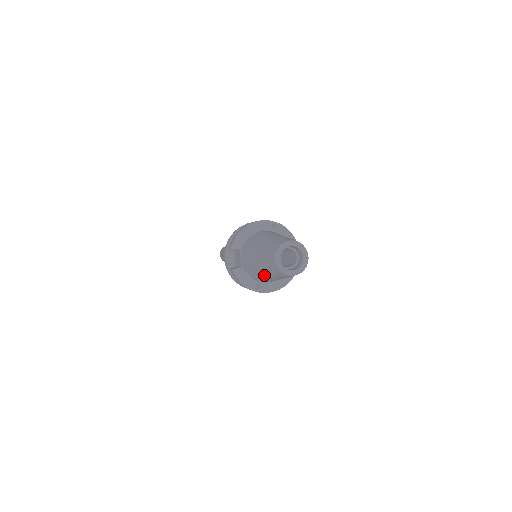
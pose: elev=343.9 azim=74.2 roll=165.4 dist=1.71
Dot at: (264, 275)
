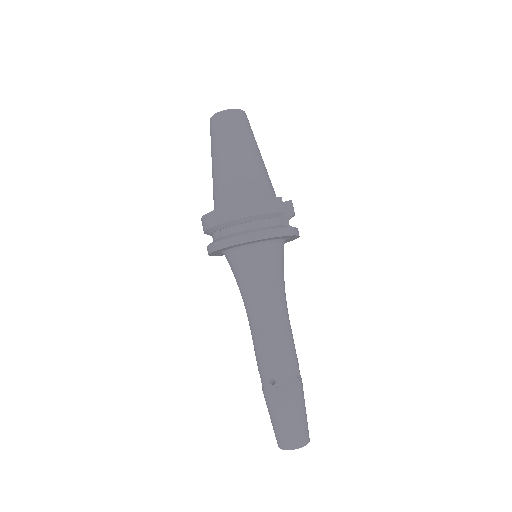
Dot at: (213, 168)
